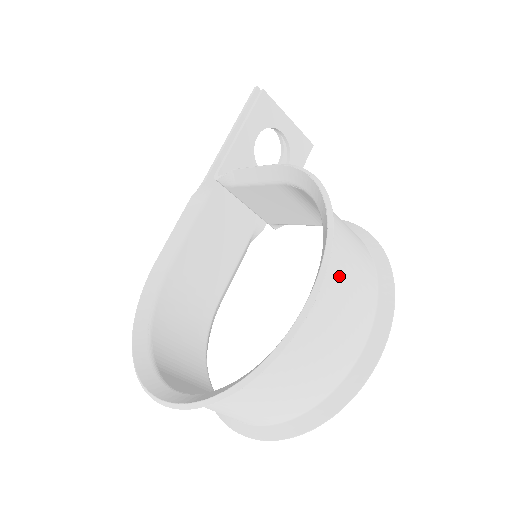
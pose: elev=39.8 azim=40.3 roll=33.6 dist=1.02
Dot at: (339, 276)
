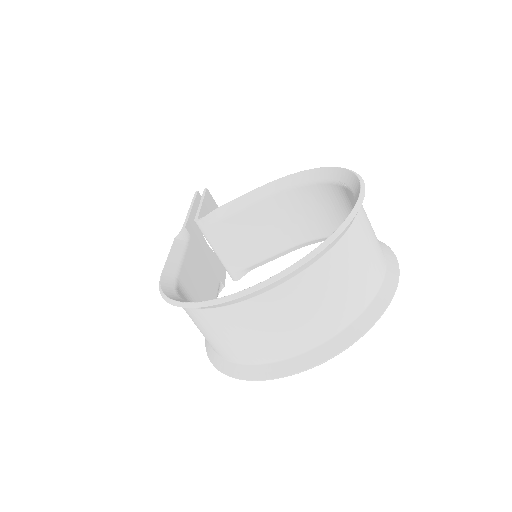
Dot at: occluded
